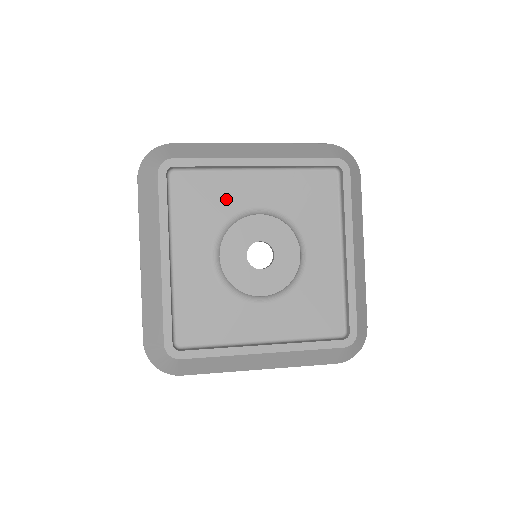
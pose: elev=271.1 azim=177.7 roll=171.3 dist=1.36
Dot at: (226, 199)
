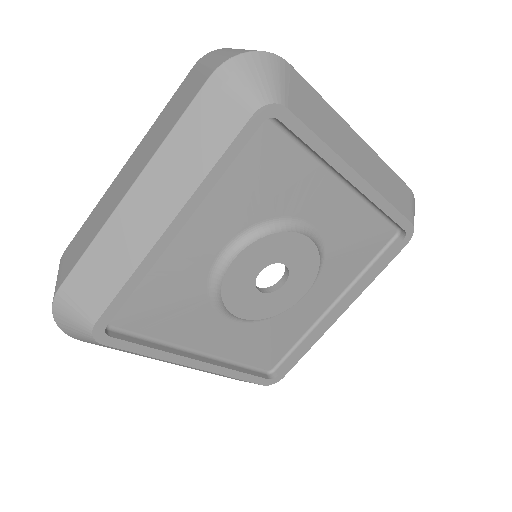
Dot at: (292, 195)
